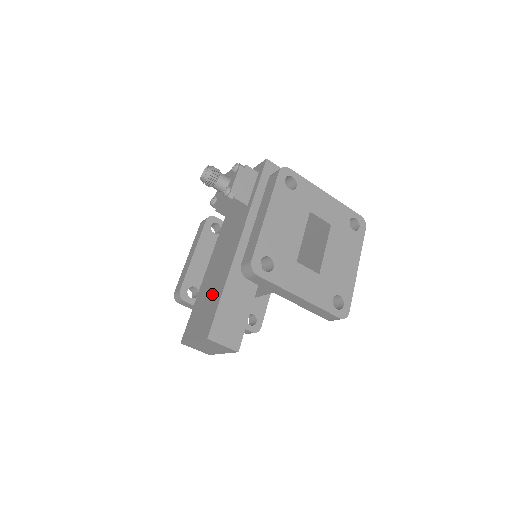
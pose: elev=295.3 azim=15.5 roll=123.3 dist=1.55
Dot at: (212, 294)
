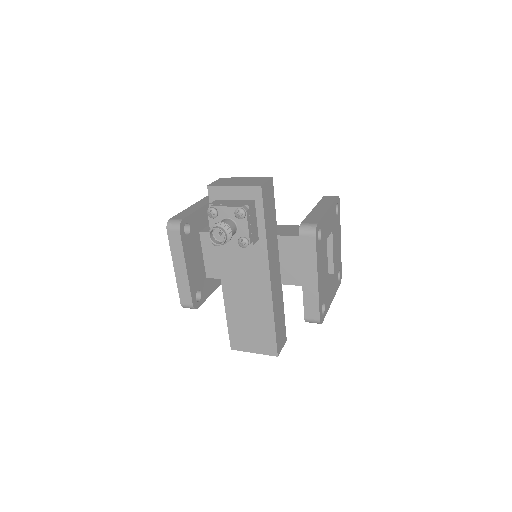
Dot at: (256, 320)
